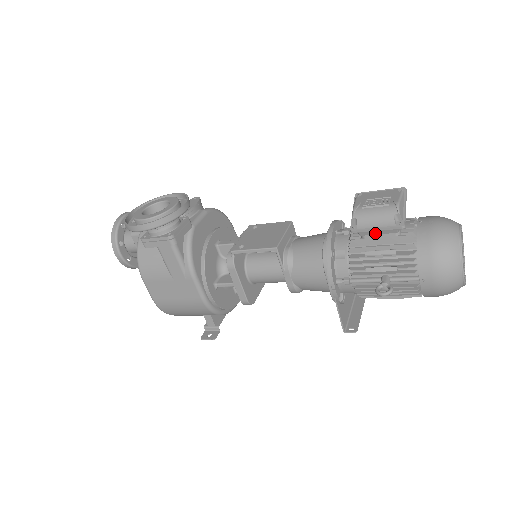
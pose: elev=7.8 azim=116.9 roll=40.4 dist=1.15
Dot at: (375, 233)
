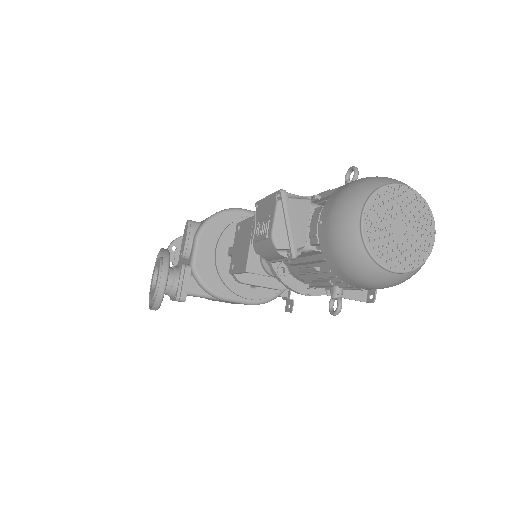
Dot at: occluded
